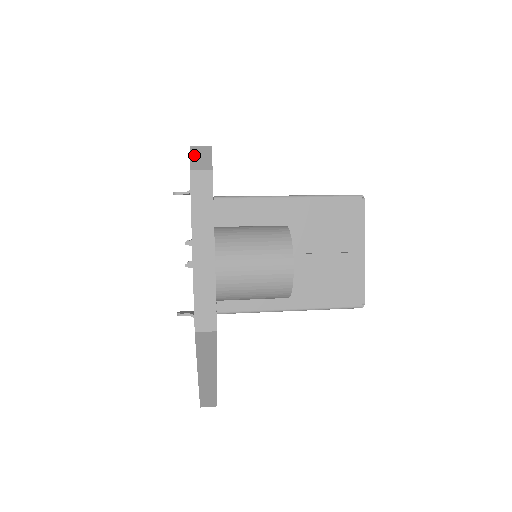
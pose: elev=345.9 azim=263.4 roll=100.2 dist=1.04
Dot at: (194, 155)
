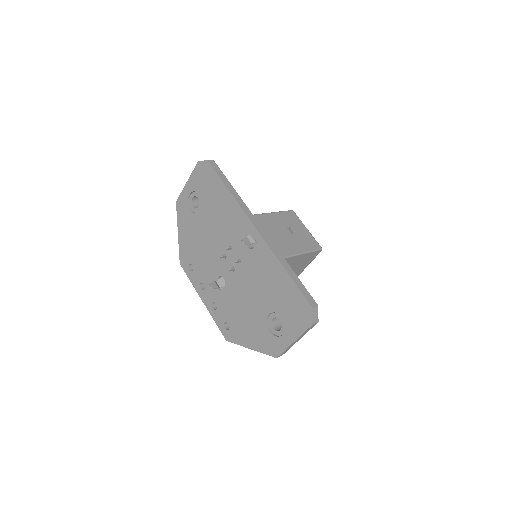
Dot at: (314, 314)
